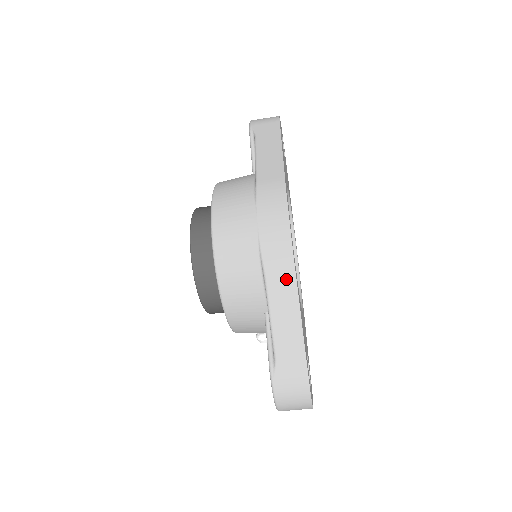
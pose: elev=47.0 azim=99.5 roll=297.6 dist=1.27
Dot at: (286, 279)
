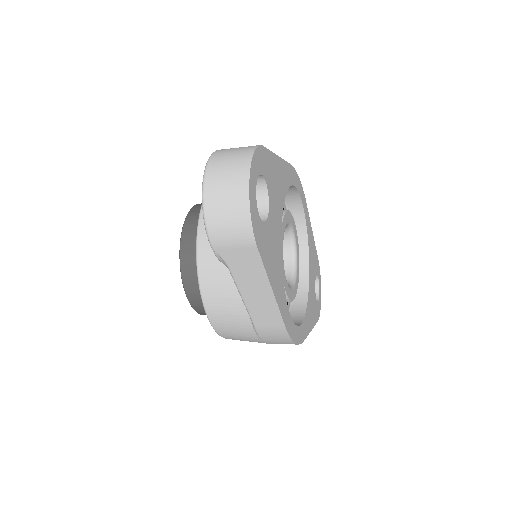
Dot at: occluded
